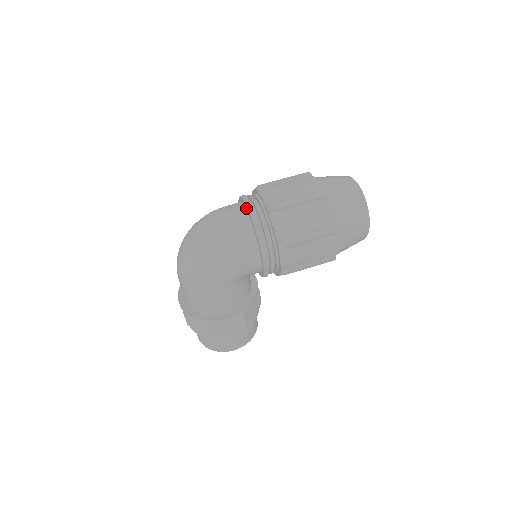
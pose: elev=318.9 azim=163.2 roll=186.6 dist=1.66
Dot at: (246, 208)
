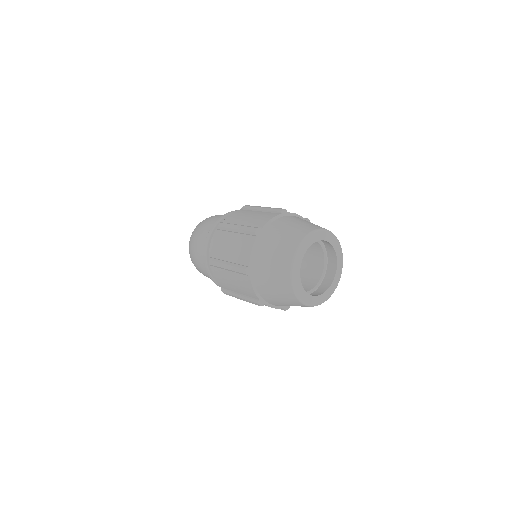
Dot at: occluded
